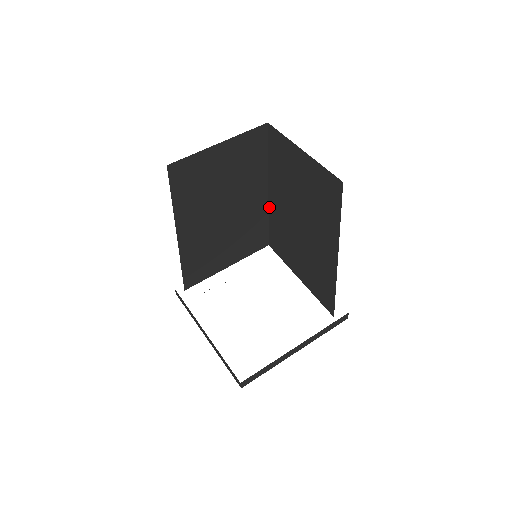
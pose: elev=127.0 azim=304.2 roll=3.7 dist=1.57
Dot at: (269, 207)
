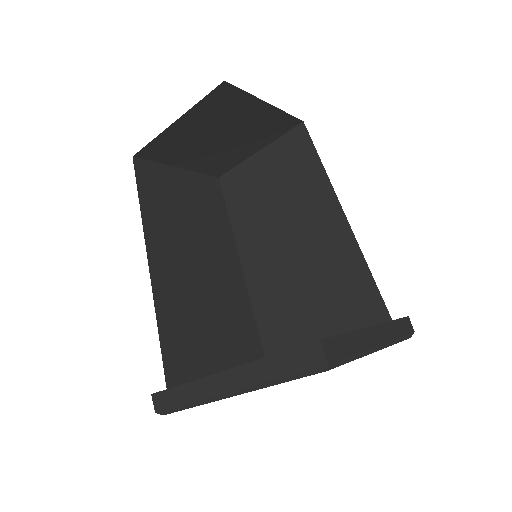
Dot at: (249, 290)
